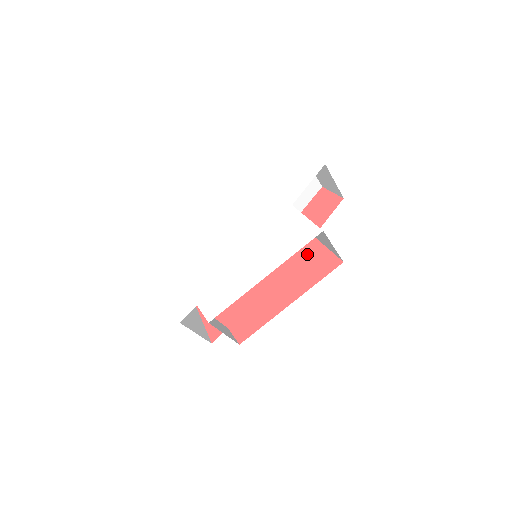
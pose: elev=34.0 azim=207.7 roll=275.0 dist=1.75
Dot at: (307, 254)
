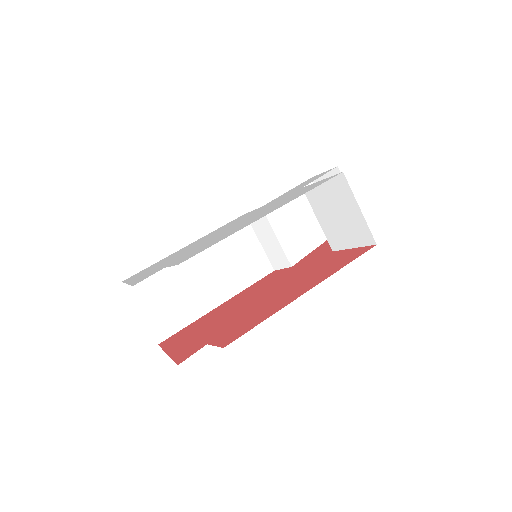
Dot at: (325, 261)
